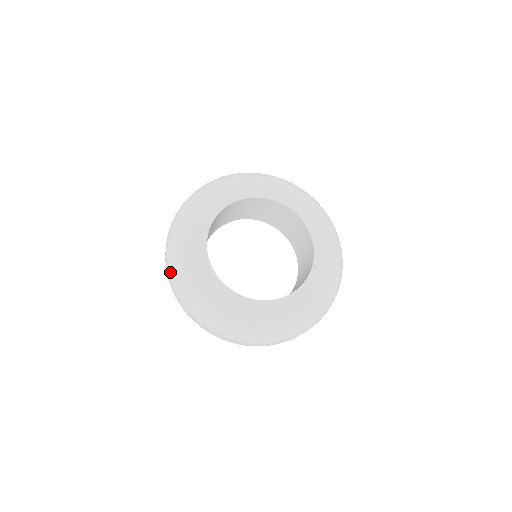
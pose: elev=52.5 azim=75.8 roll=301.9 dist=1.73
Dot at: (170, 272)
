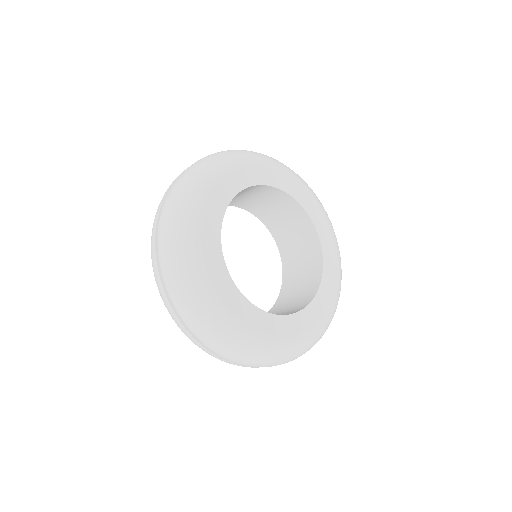
Dot at: (169, 264)
